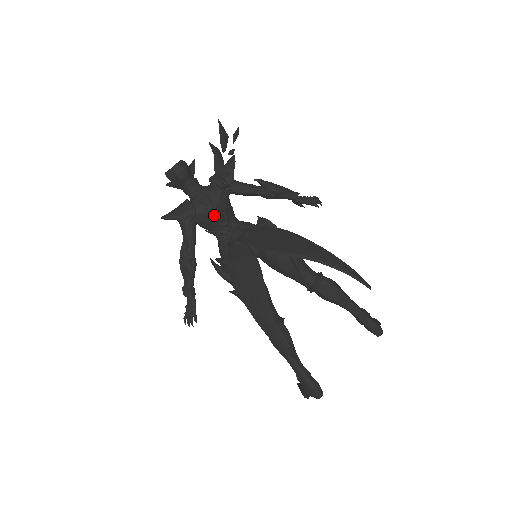
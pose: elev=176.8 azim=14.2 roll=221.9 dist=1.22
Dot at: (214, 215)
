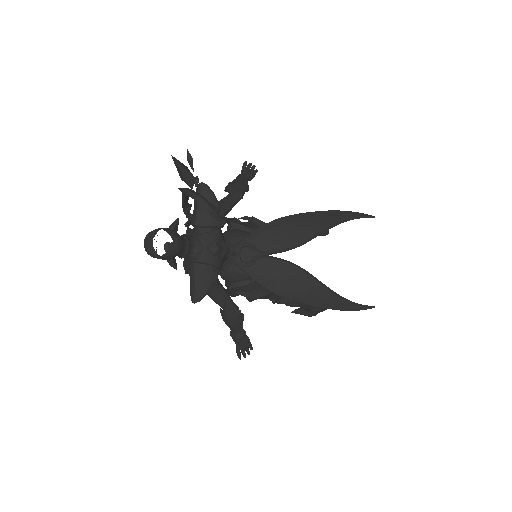
Dot at: (225, 255)
